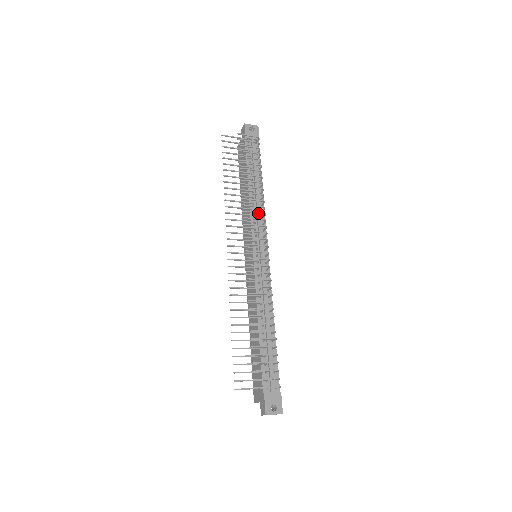
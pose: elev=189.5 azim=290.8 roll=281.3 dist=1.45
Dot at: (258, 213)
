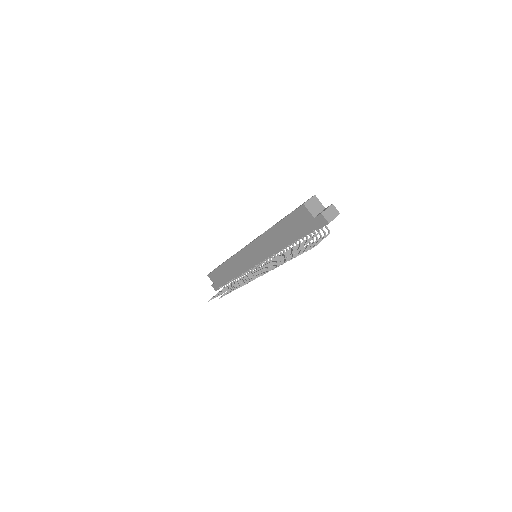
Dot at: occluded
